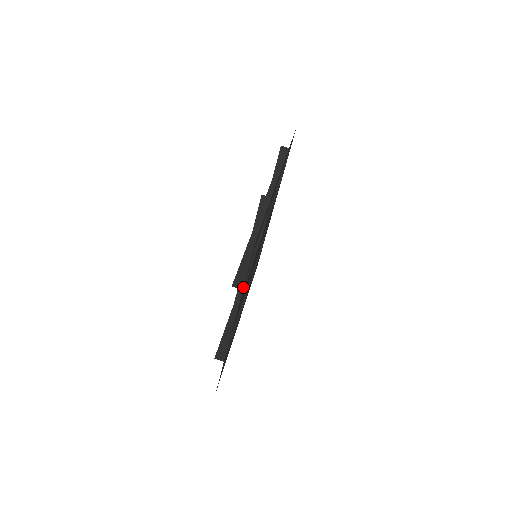
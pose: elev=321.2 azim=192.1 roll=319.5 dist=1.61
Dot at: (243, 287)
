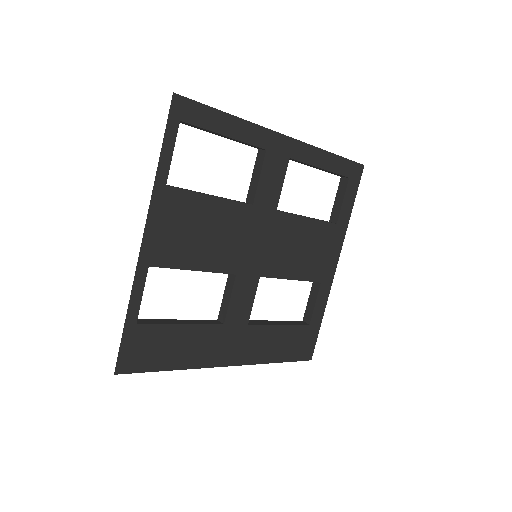
Dot at: occluded
